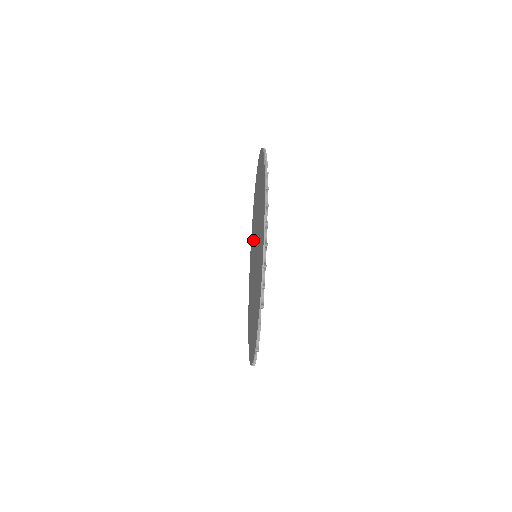
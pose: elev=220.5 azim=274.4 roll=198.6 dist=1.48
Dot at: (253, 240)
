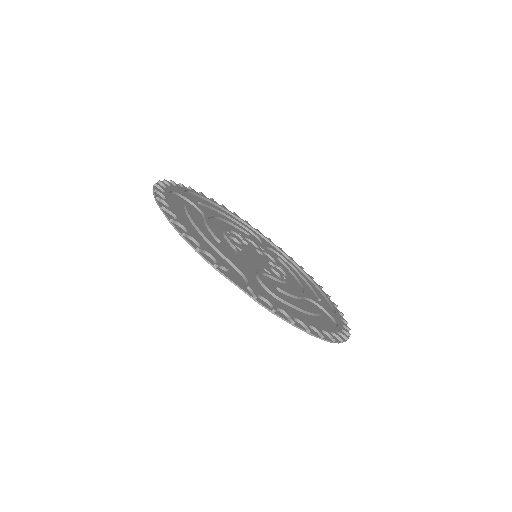
Dot at: occluded
